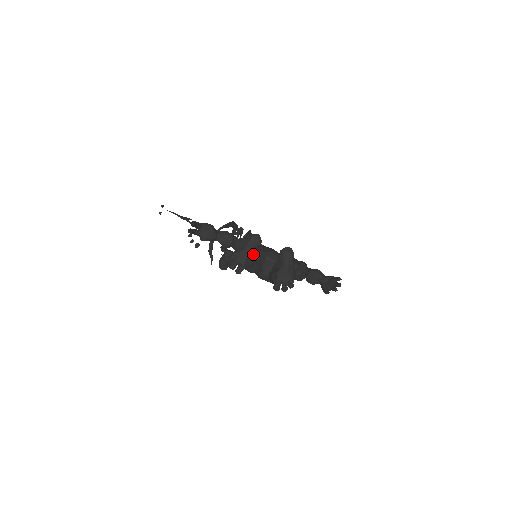
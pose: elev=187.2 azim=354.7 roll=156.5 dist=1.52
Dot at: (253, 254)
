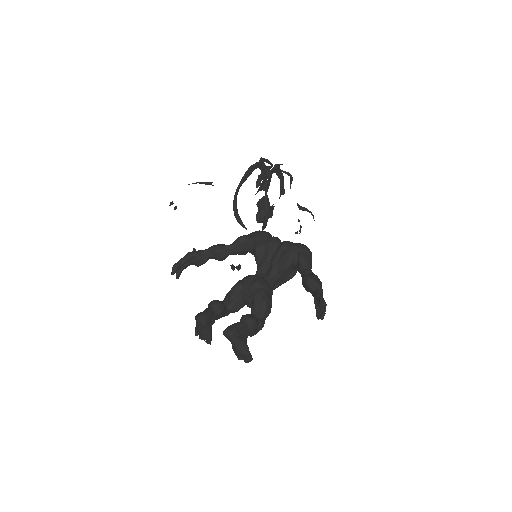
Dot at: (213, 322)
